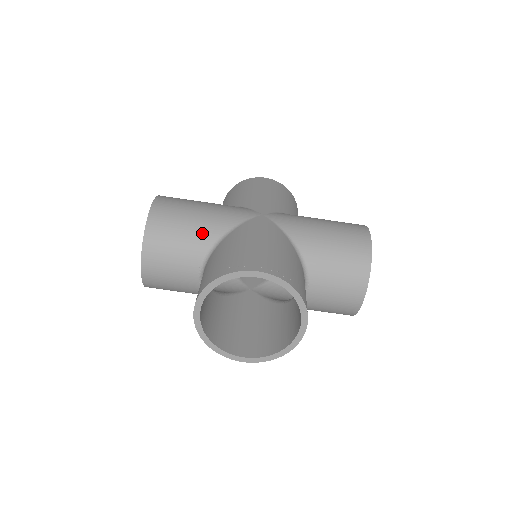
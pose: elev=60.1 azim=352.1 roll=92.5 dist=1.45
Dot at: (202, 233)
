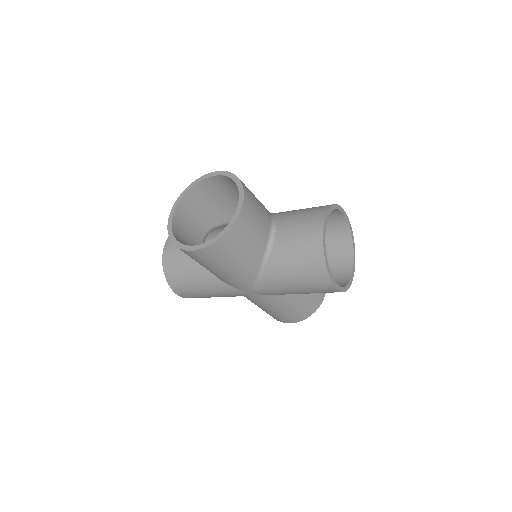
Dot at: occluded
